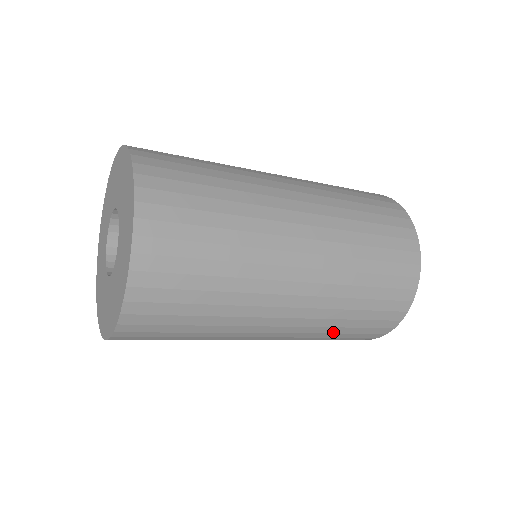
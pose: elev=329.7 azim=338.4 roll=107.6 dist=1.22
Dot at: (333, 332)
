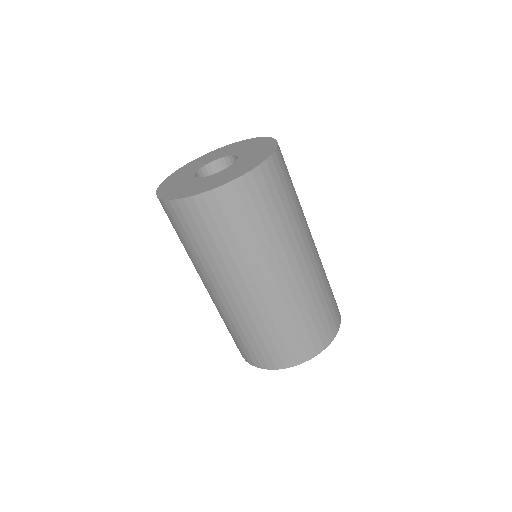
Dot at: (278, 327)
